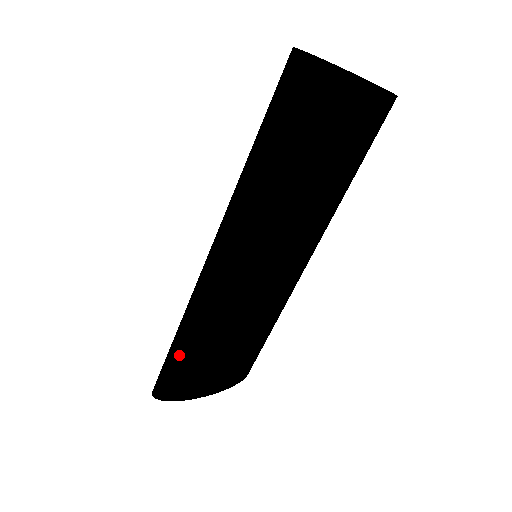
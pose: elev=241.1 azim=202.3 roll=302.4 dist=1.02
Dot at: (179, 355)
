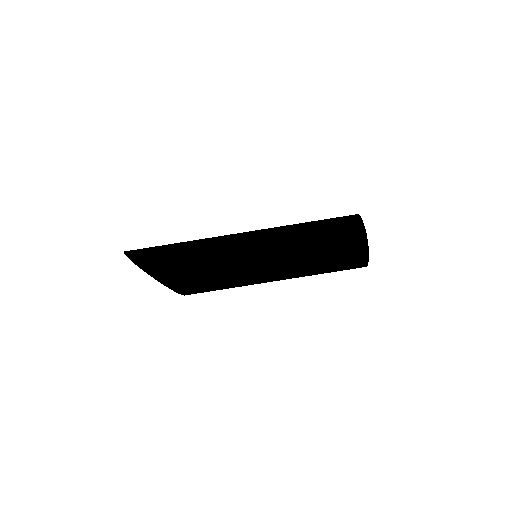
Dot at: (179, 258)
